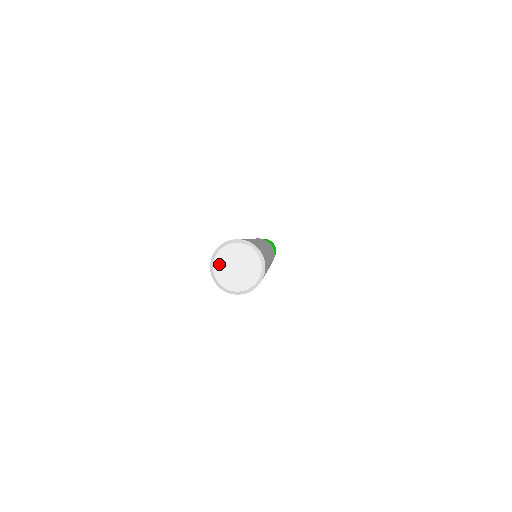
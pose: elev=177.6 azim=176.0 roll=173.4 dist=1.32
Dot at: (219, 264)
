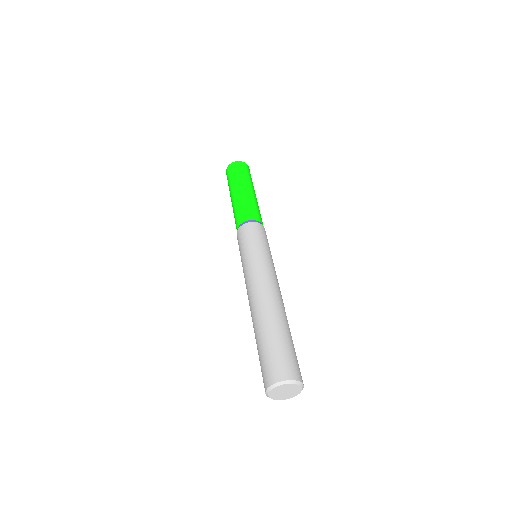
Dot at: (275, 391)
